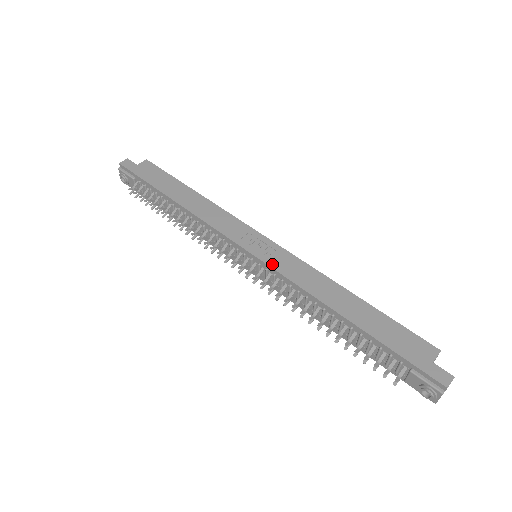
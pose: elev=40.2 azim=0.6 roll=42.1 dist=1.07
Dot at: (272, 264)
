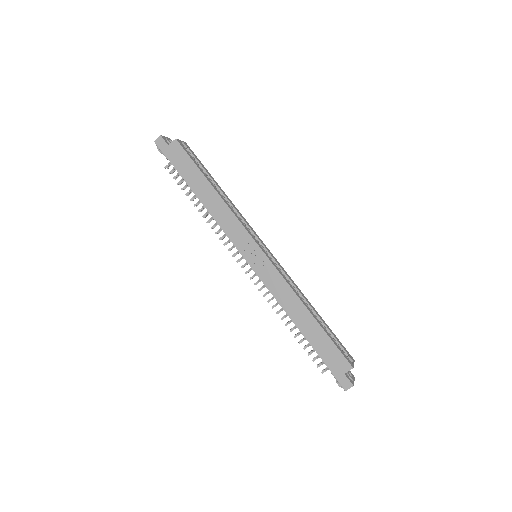
Dot at: (261, 277)
